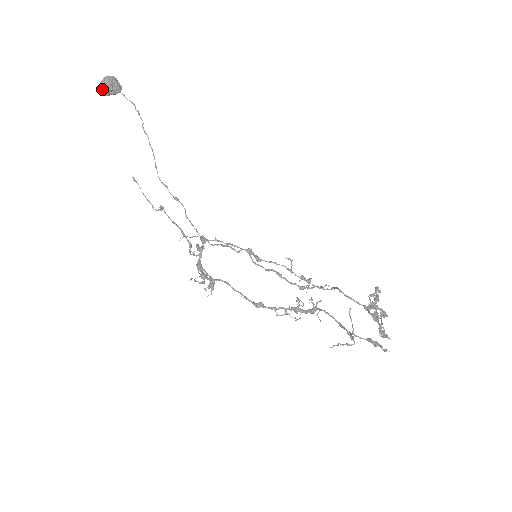
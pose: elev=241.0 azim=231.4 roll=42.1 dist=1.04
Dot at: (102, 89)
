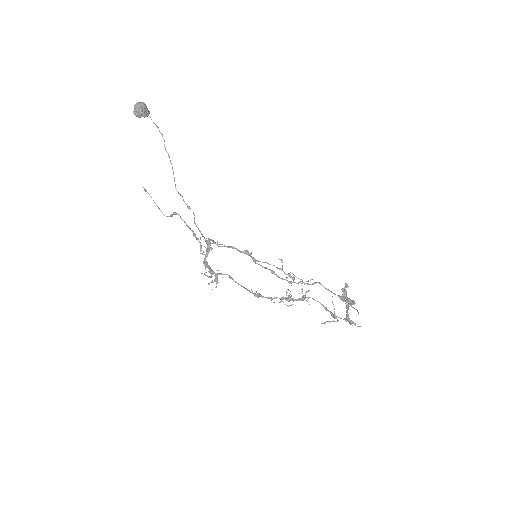
Dot at: (135, 111)
